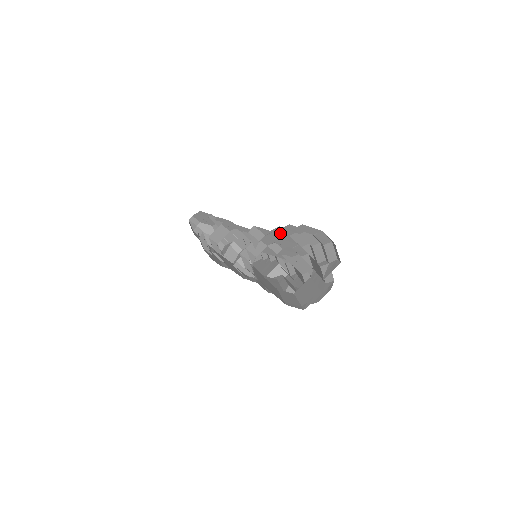
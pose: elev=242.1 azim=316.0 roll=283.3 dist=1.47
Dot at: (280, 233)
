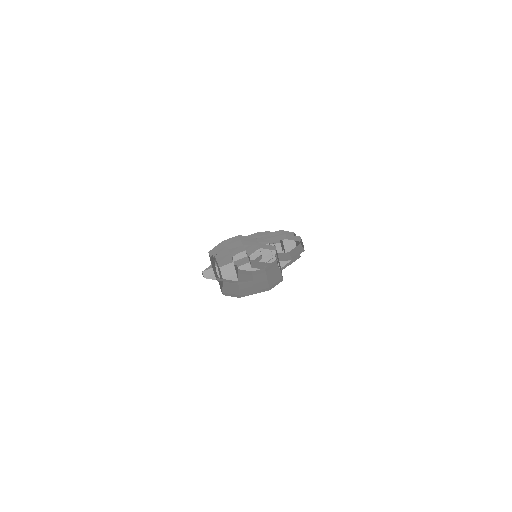
Dot at: (222, 254)
